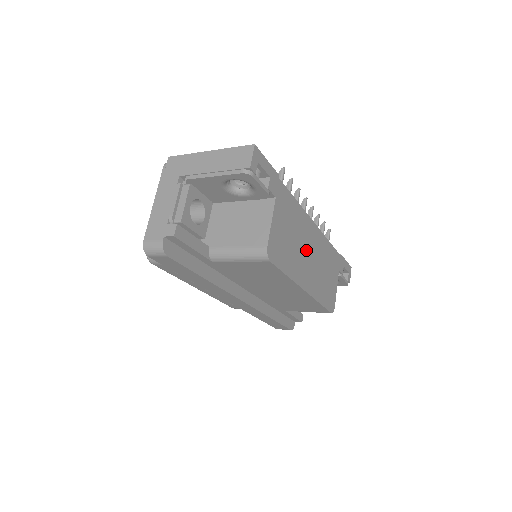
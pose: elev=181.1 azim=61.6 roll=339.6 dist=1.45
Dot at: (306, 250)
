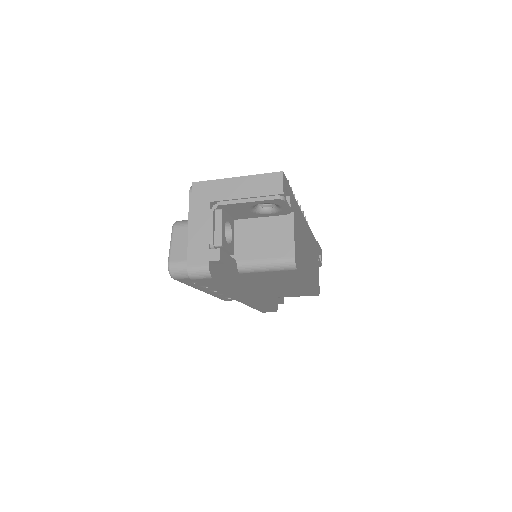
Dot at: (306, 249)
